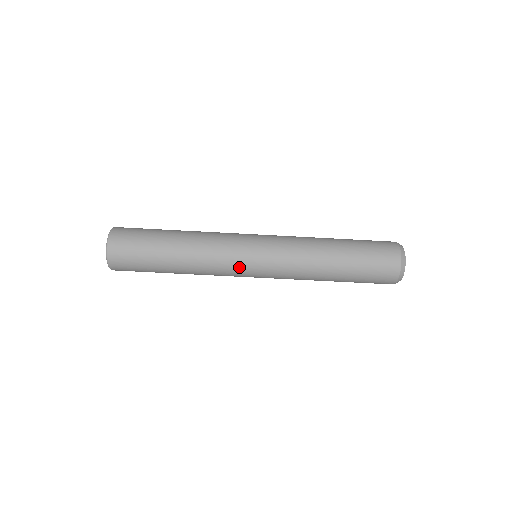
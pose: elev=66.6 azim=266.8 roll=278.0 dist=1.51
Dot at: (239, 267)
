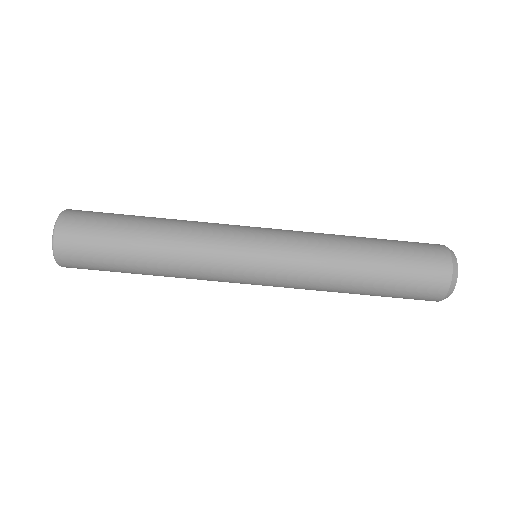
Dot at: (235, 240)
